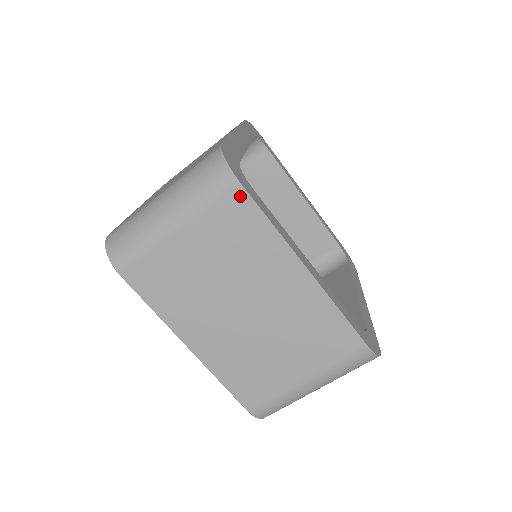
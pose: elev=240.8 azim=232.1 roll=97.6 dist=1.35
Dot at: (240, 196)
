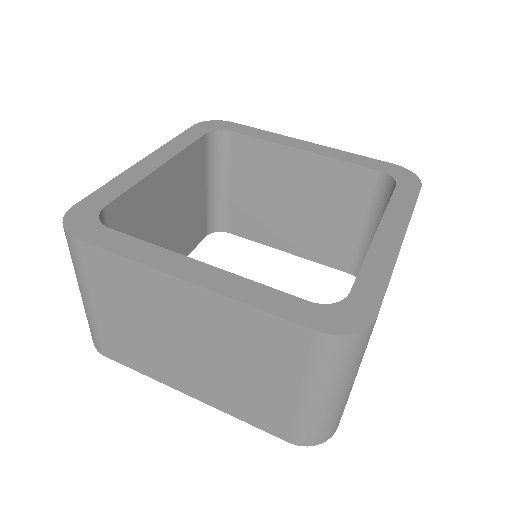
Dot at: (86, 249)
